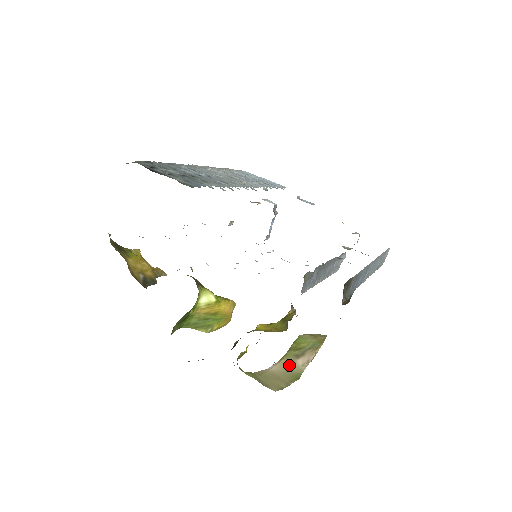
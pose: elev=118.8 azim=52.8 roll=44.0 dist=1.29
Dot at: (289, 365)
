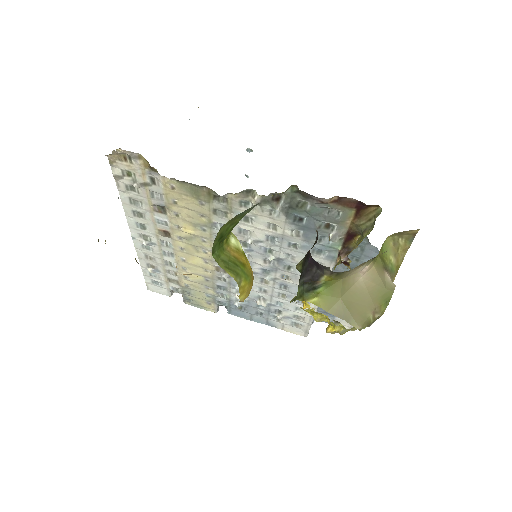
Dot at: (380, 276)
